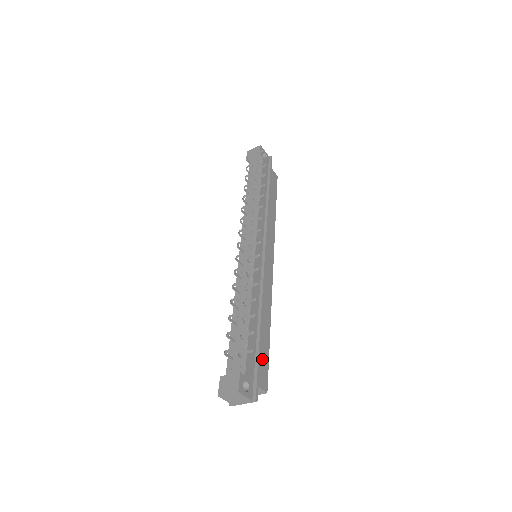
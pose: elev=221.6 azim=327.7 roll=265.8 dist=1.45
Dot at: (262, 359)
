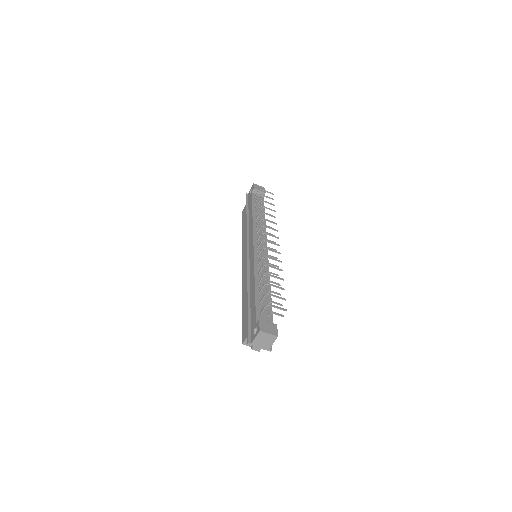
Dot at: occluded
